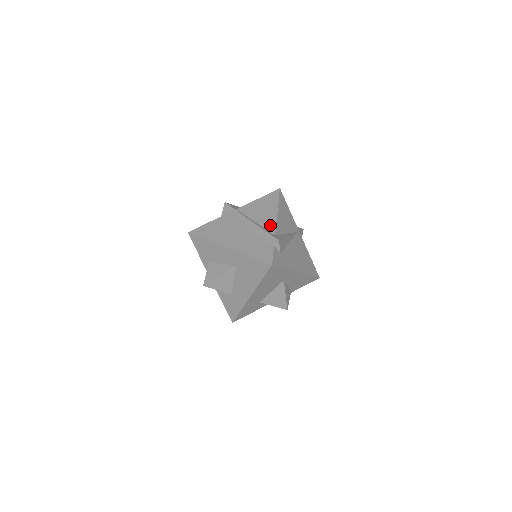
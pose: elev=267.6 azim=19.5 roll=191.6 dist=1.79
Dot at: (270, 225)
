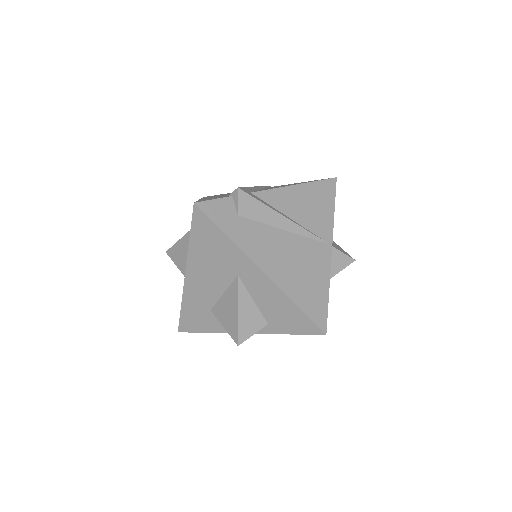
Dot at: (265, 189)
